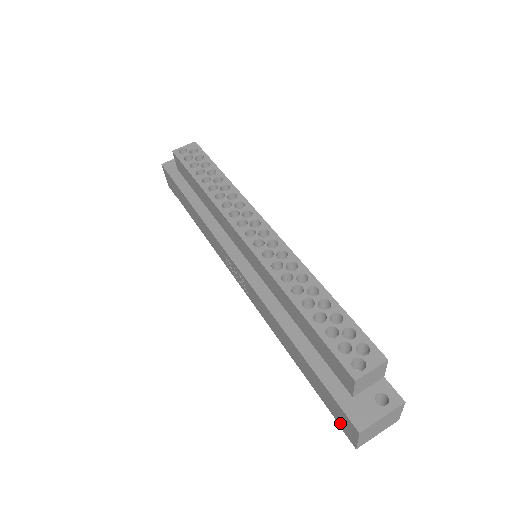
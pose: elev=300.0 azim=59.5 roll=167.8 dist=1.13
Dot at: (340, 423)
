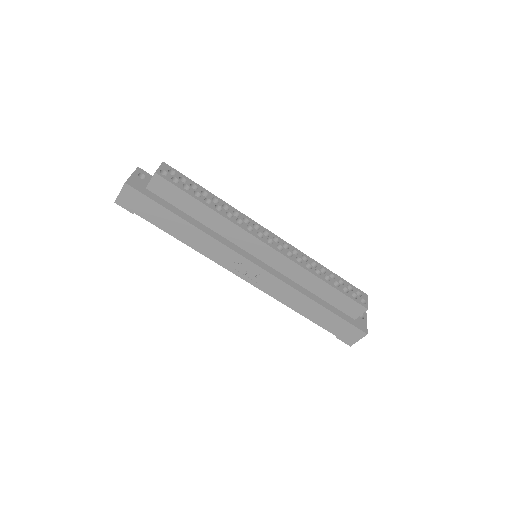
Dot at: (343, 337)
